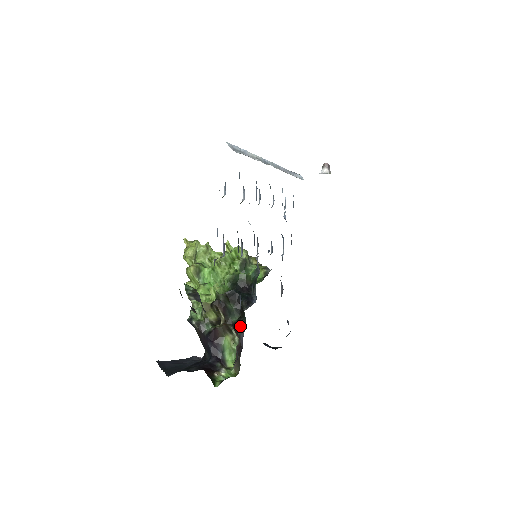
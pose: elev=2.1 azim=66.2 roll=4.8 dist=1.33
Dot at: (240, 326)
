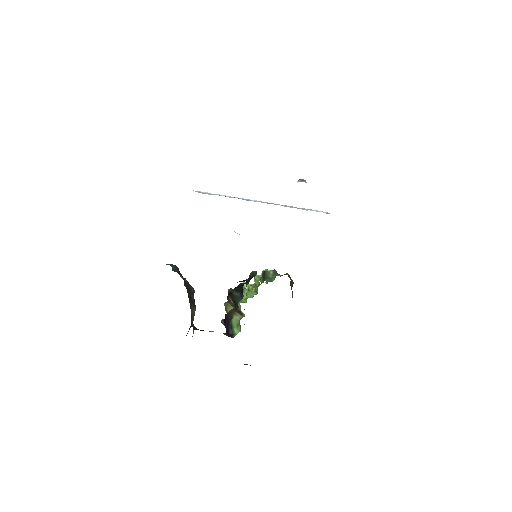
Dot at: occluded
